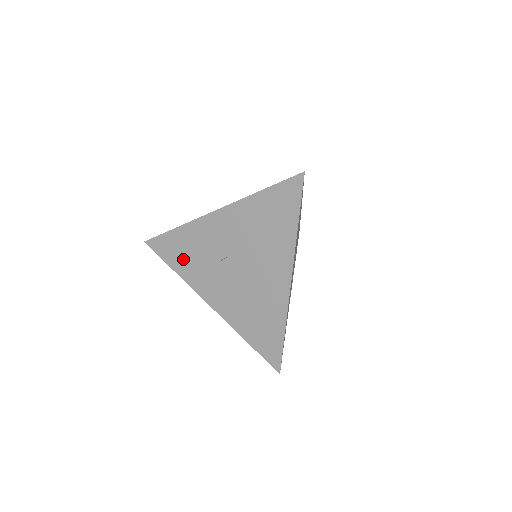
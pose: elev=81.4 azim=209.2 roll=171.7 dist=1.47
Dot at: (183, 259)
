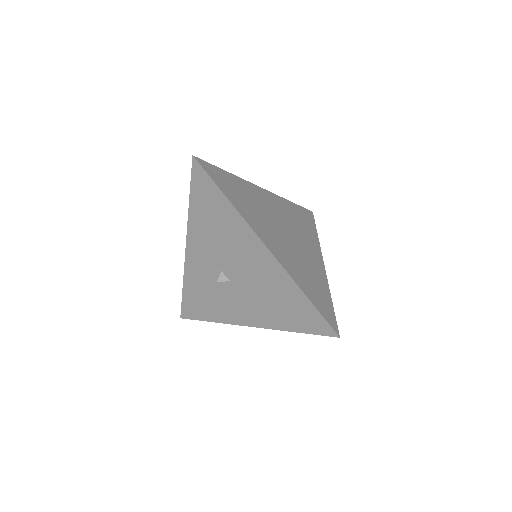
Dot at: (206, 306)
